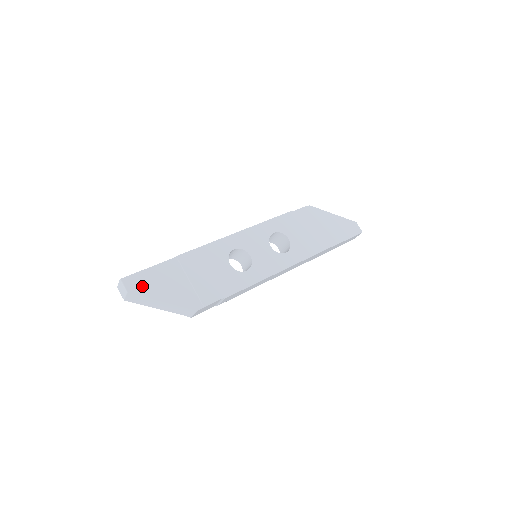
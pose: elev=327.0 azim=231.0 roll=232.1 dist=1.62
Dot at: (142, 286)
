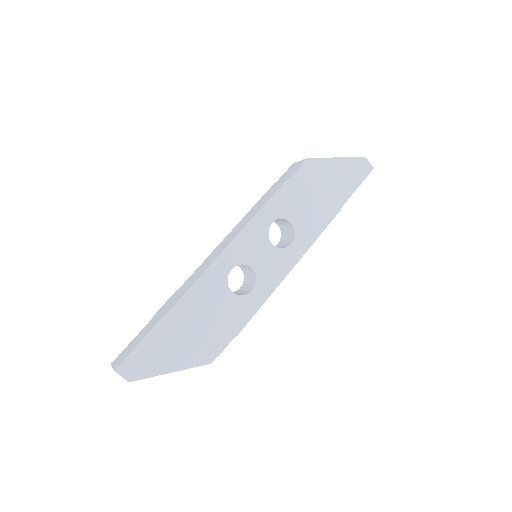
Dot at: (142, 367)
